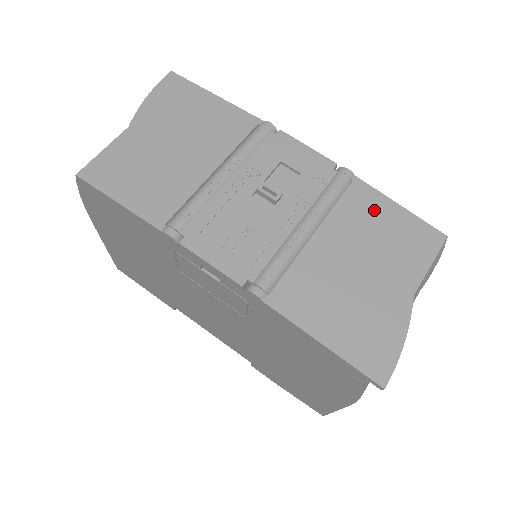
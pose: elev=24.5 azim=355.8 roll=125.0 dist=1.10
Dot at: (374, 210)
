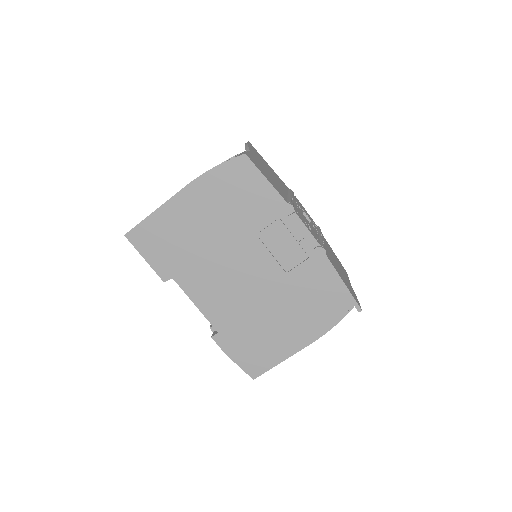
Dot at: (330, 248)
